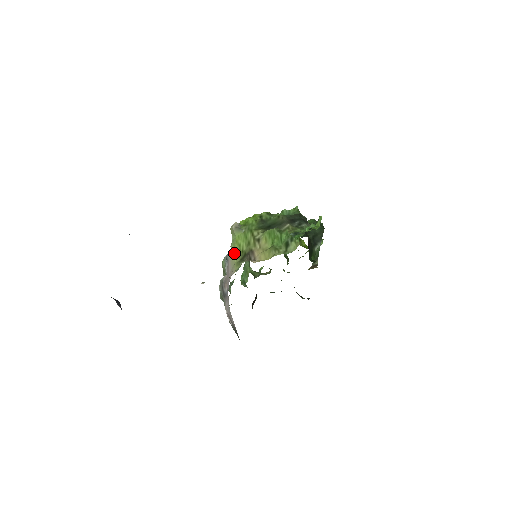
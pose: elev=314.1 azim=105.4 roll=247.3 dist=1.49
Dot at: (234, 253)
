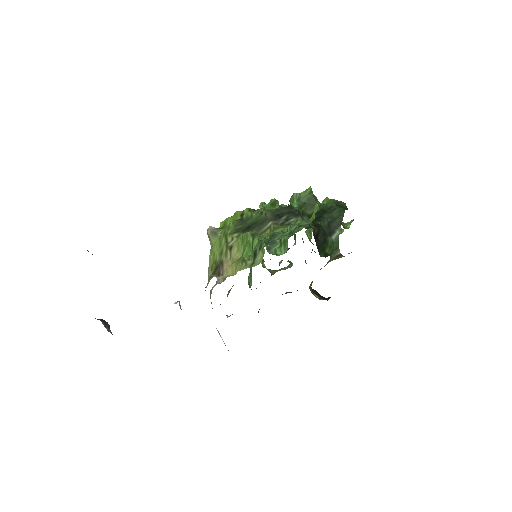
Dot at: (209, 264)
